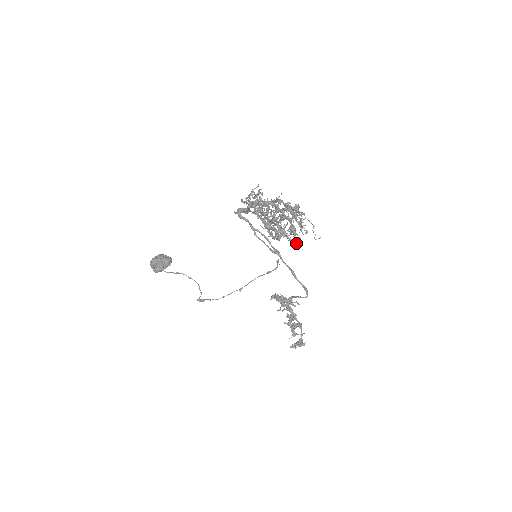
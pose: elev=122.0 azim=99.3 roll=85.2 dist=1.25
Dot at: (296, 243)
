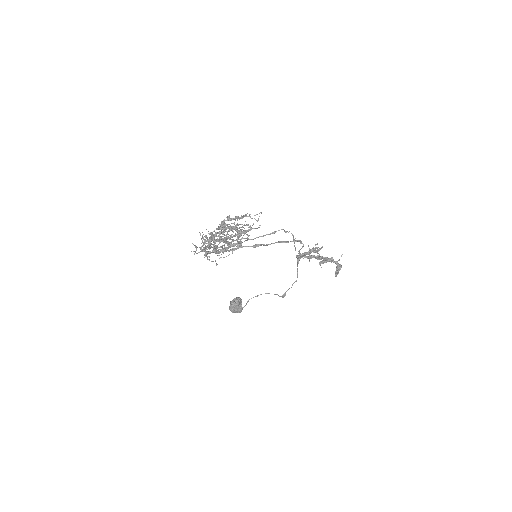
Dot at: (246, 240)
